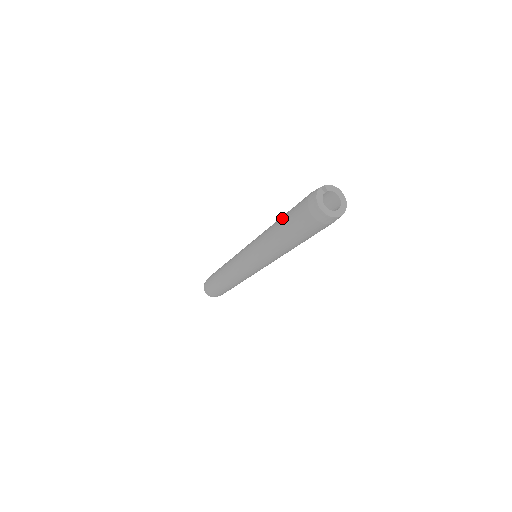
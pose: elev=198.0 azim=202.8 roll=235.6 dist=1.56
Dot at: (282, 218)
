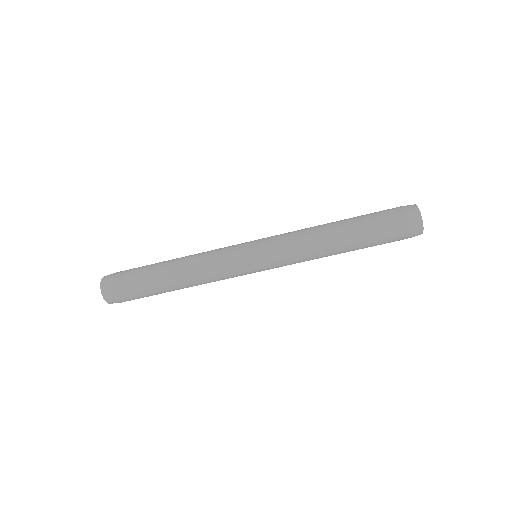
Dot at: (350, 218)
